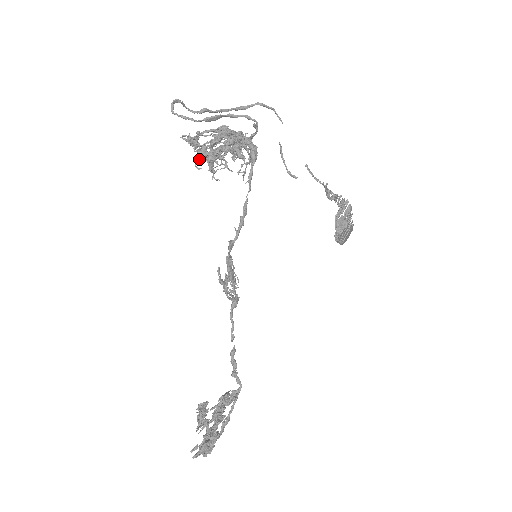
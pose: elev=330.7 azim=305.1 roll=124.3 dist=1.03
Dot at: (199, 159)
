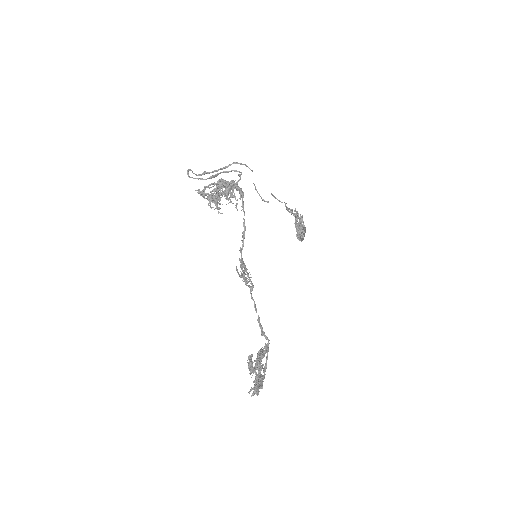
Dot at: (209, 202)
